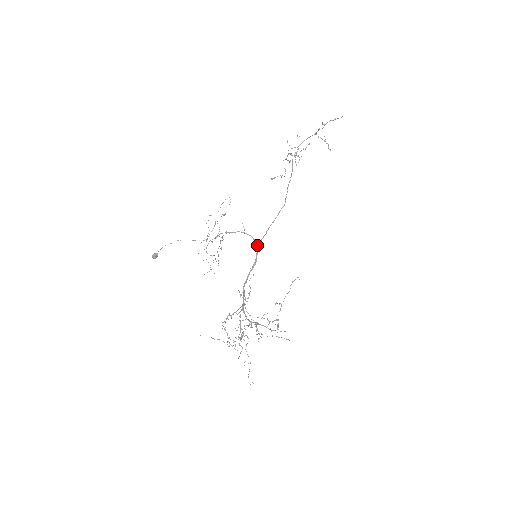
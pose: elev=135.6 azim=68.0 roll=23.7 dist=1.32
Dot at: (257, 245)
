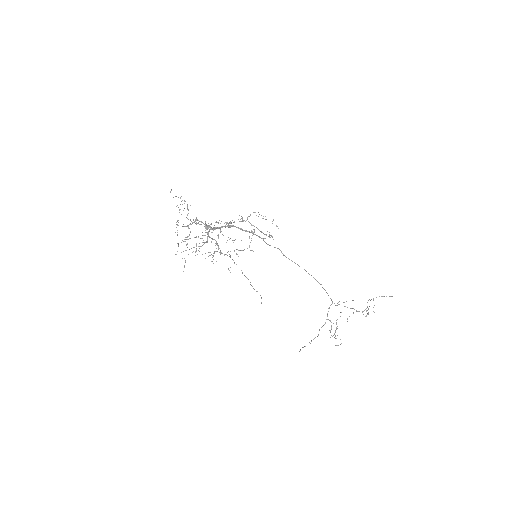
Dot at: occluded
